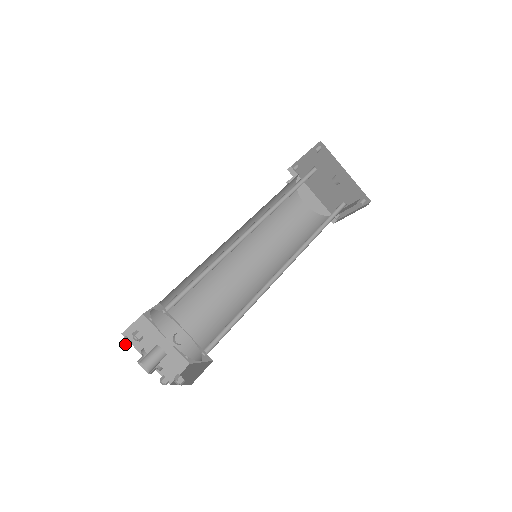
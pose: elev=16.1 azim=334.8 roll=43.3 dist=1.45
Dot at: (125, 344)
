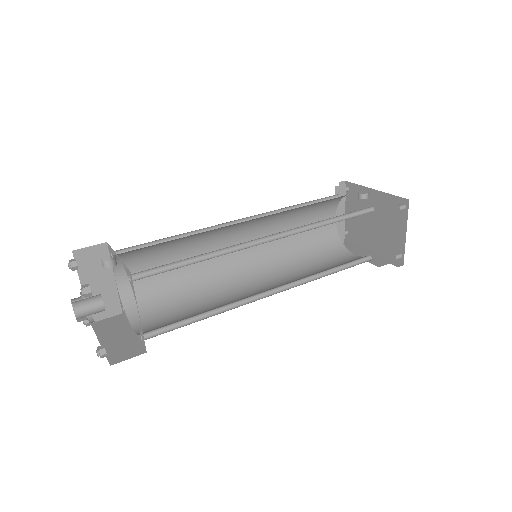
Dot at: occluded
